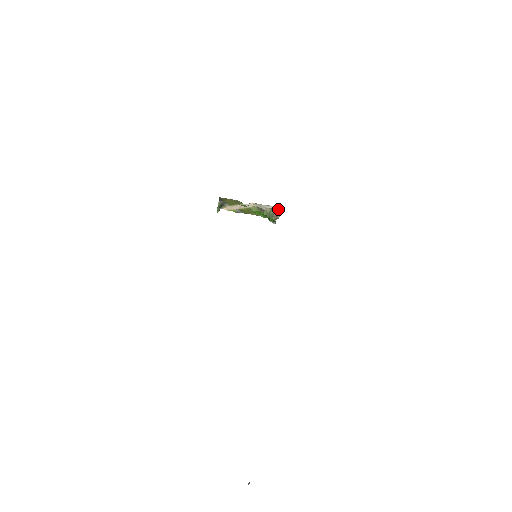
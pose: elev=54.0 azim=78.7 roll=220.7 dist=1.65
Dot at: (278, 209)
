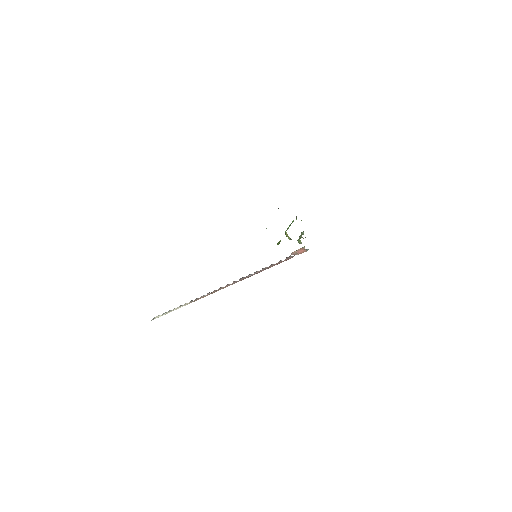
Dot at: occluded
